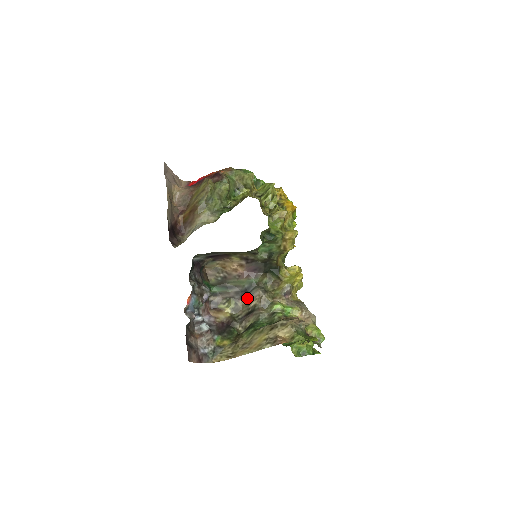
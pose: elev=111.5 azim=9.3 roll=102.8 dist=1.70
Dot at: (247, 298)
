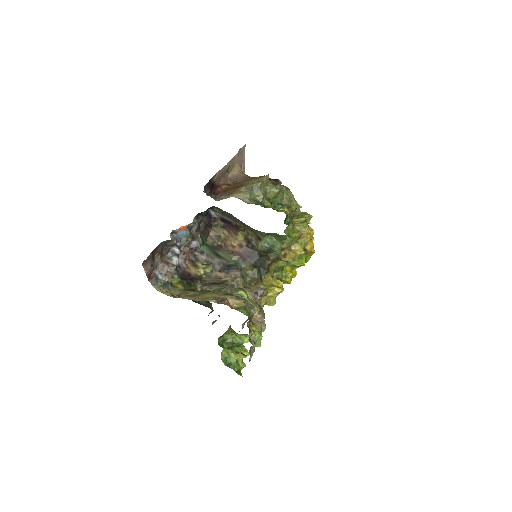
Dot at: (224, 272)
